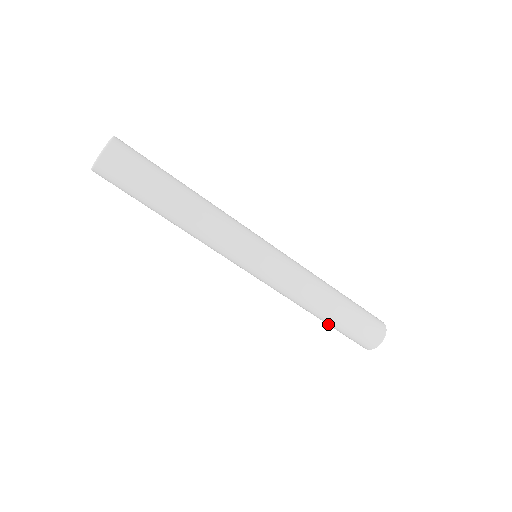
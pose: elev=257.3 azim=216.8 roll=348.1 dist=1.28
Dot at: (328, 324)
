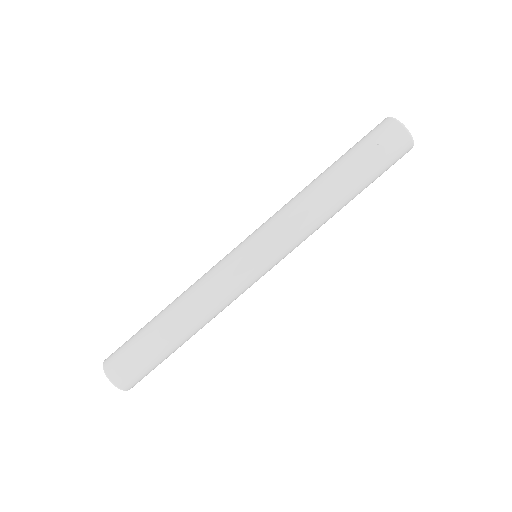
Dot at: occluded
